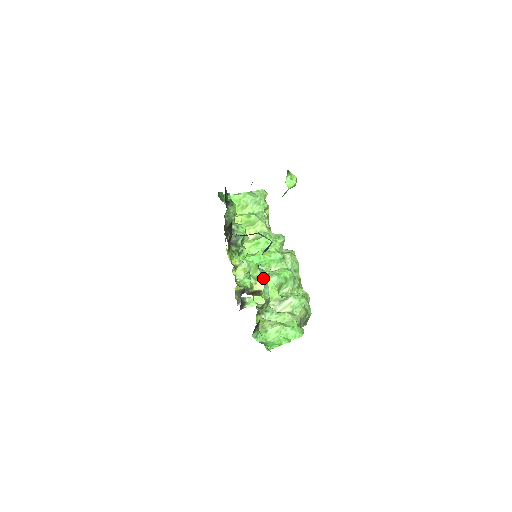
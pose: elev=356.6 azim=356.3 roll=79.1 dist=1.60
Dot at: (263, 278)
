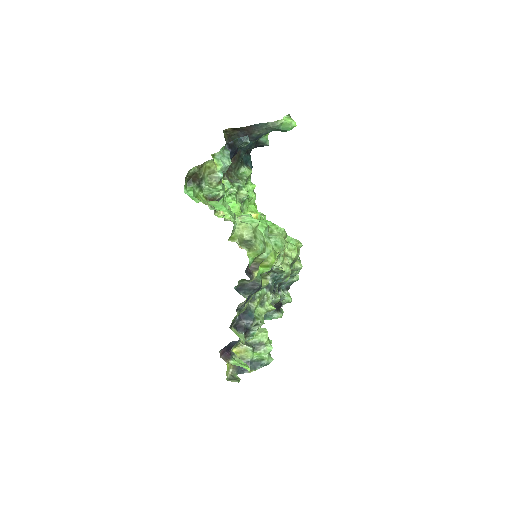
Dot at: (224, 153)
